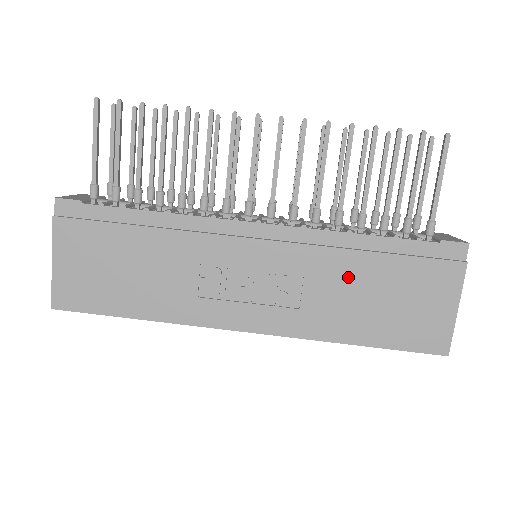
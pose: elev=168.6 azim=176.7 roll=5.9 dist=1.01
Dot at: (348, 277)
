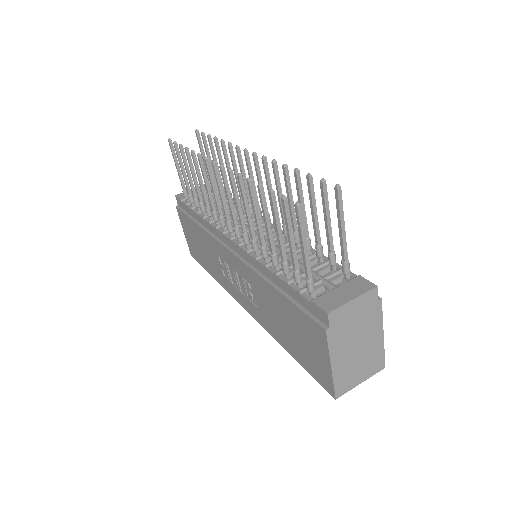
Dot at: (270, 300)
